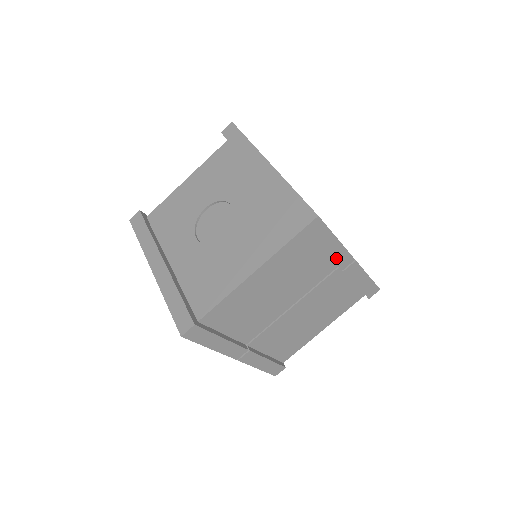
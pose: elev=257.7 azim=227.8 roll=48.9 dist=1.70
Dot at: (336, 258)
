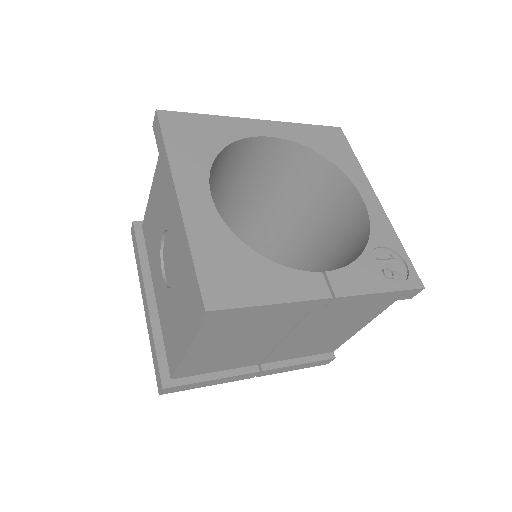
Dot at: (294, 310)
